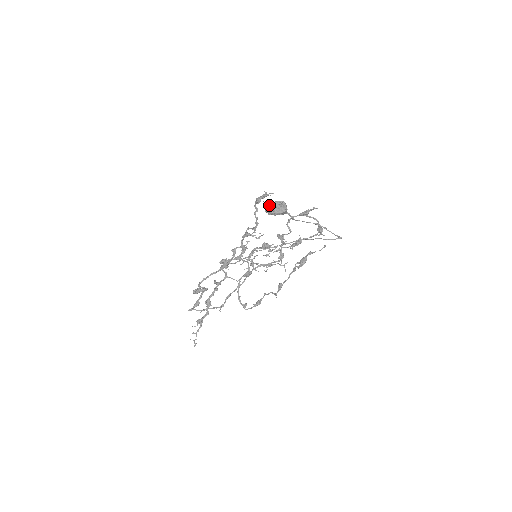
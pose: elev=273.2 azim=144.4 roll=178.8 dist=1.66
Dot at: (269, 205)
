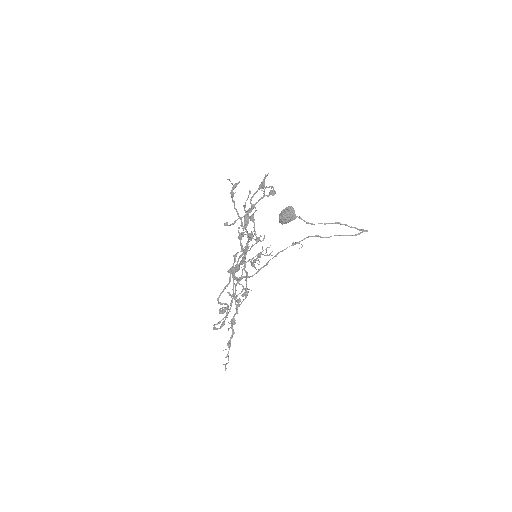
Dot at: (279, 214)
